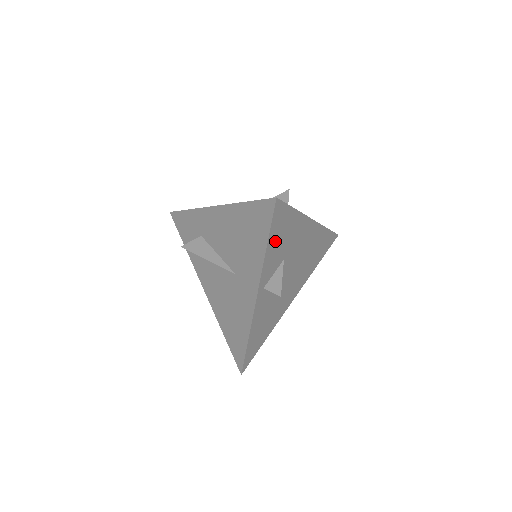
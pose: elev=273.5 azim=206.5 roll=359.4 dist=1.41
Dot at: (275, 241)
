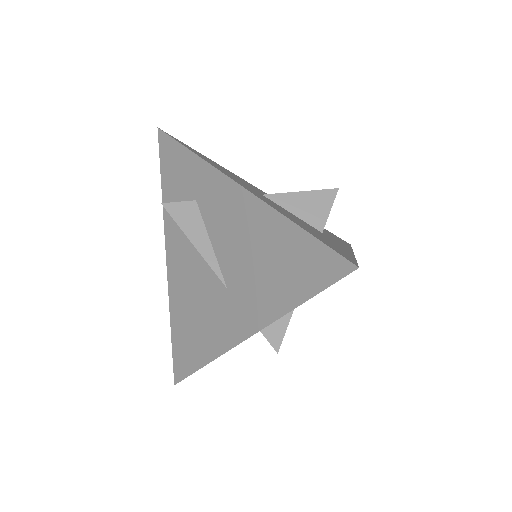
Dot at: occluded
